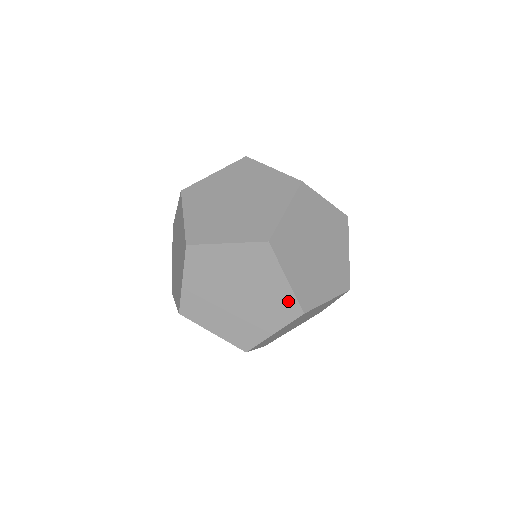
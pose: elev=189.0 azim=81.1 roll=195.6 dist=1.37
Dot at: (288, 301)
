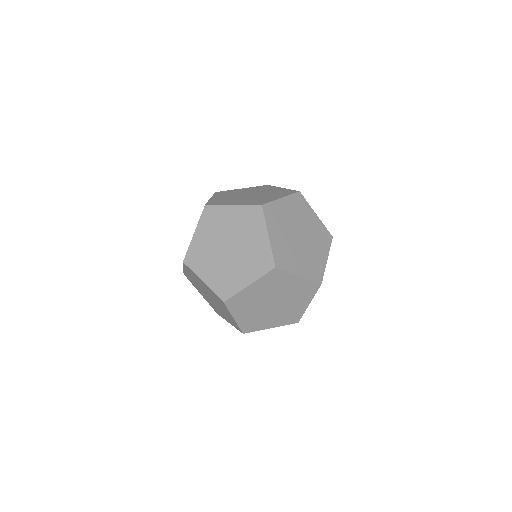
Dot at: (266, 255)
